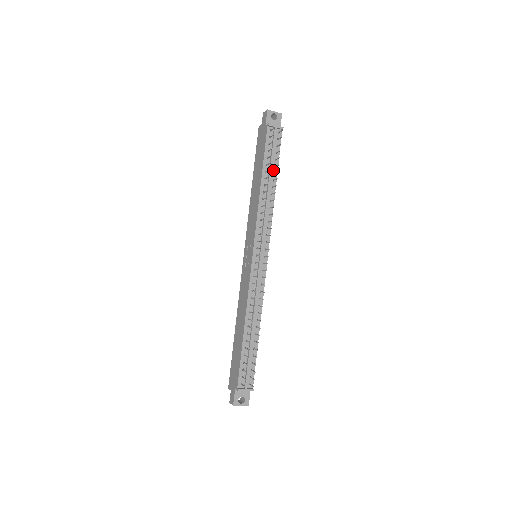
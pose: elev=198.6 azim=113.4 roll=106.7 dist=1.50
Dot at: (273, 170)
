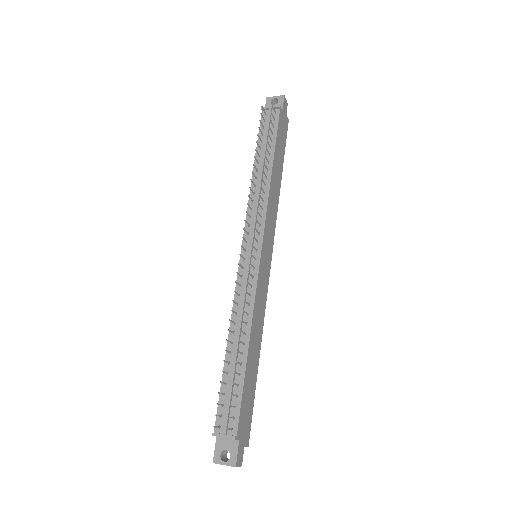
Dot at: (269, 152)
